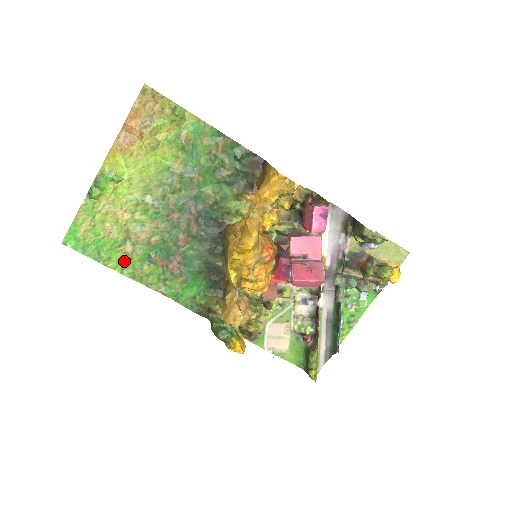
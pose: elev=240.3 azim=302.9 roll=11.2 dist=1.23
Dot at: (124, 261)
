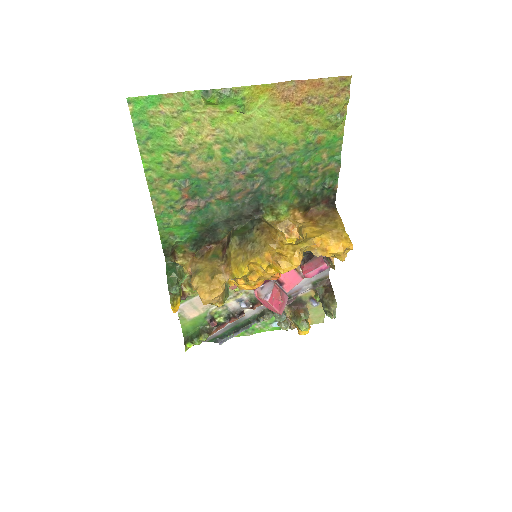
Dot at: (160, 165)
